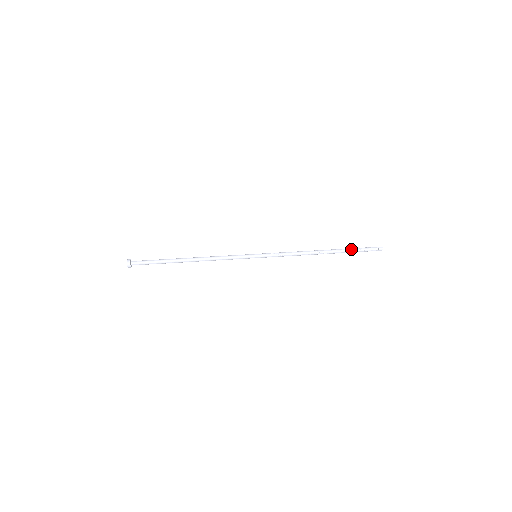
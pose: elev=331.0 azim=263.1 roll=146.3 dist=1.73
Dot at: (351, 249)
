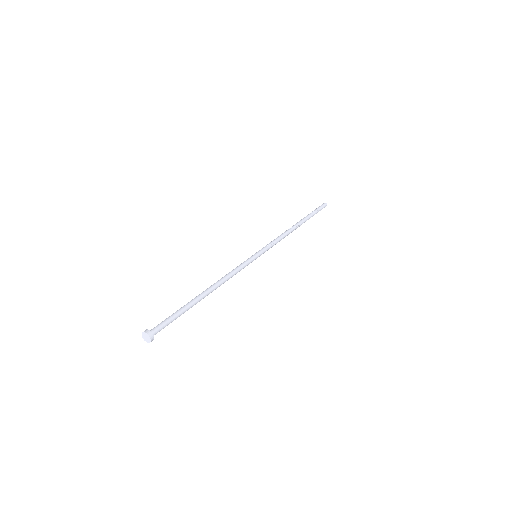
Dot at: (310, 213)
